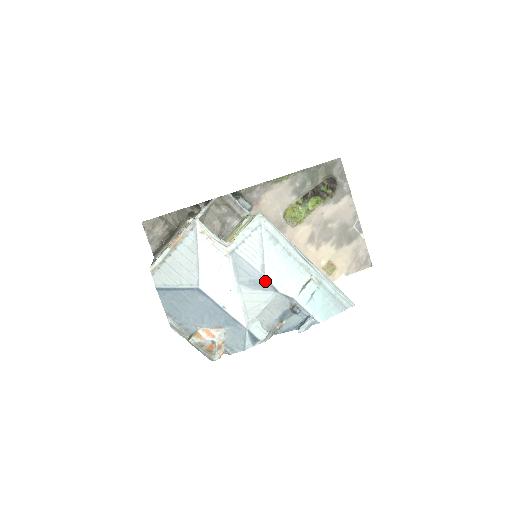
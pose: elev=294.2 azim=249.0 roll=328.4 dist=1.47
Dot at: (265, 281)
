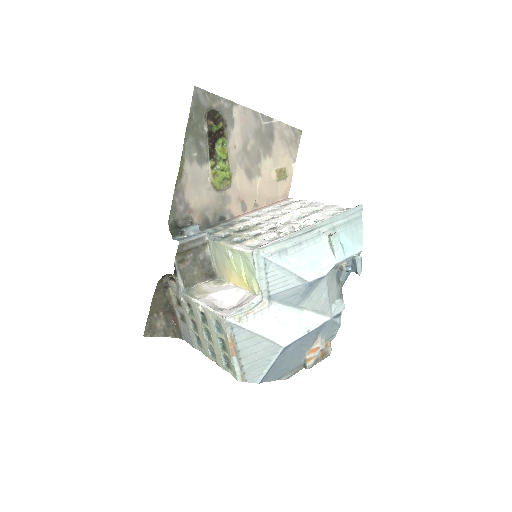
Dot at: (311, 284)
